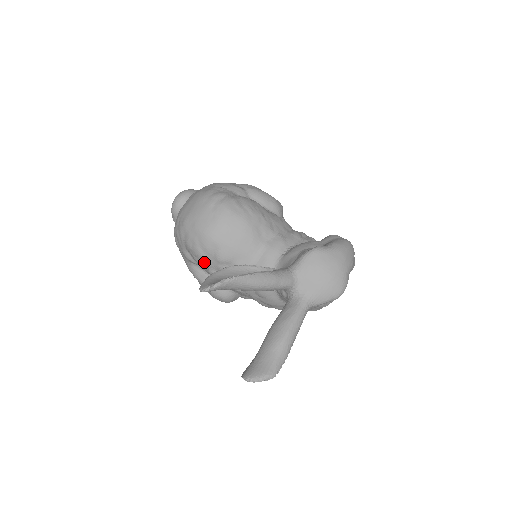
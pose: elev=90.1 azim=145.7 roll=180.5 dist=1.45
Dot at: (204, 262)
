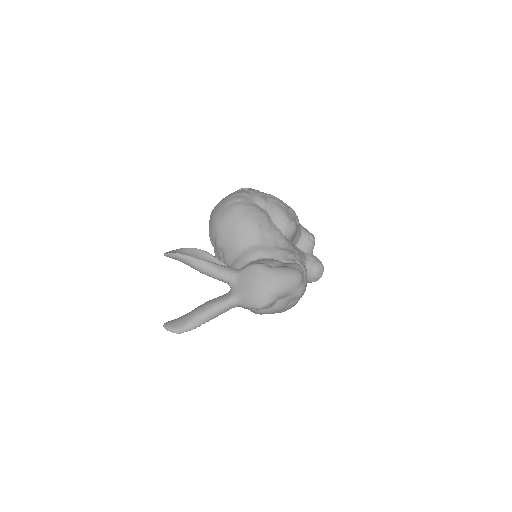
Dot at: (211, 242)
